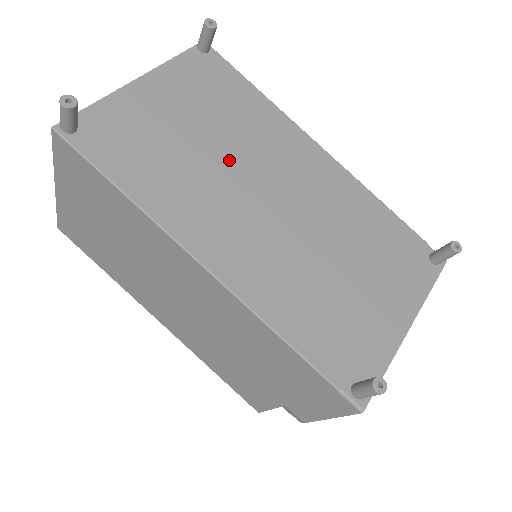
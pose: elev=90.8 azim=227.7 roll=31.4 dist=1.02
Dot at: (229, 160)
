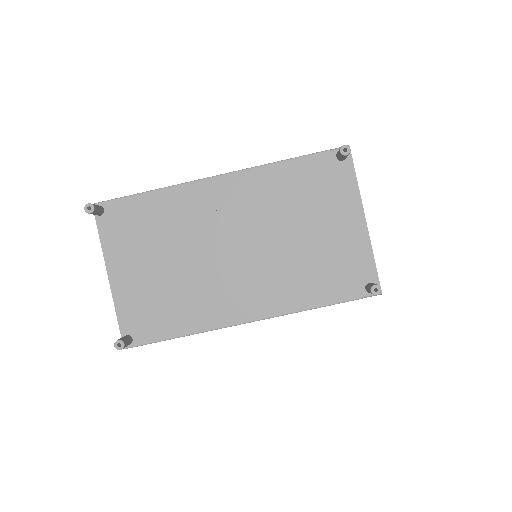
Dot at: (192, 257)
